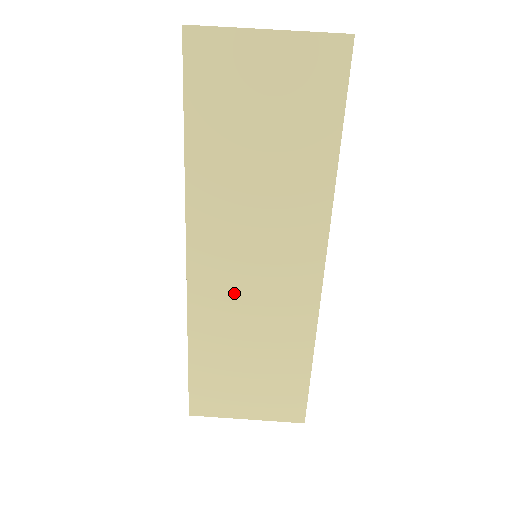
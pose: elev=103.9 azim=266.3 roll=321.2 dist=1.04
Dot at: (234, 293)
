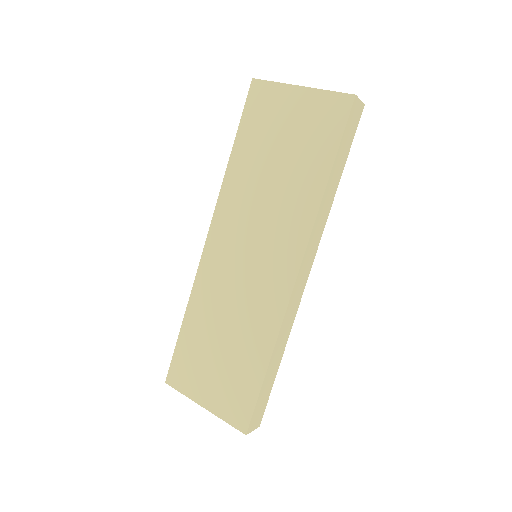
Dot at: (228, 278)
